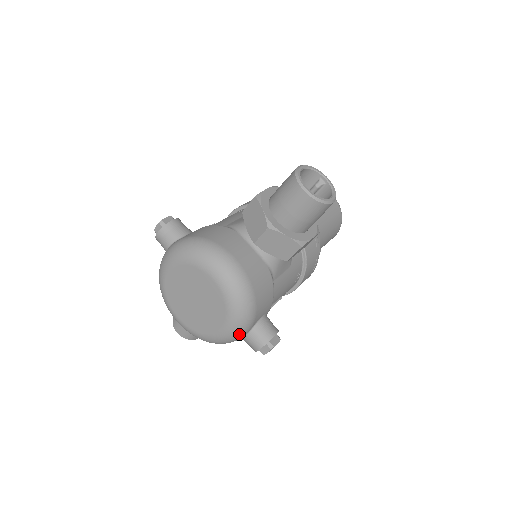
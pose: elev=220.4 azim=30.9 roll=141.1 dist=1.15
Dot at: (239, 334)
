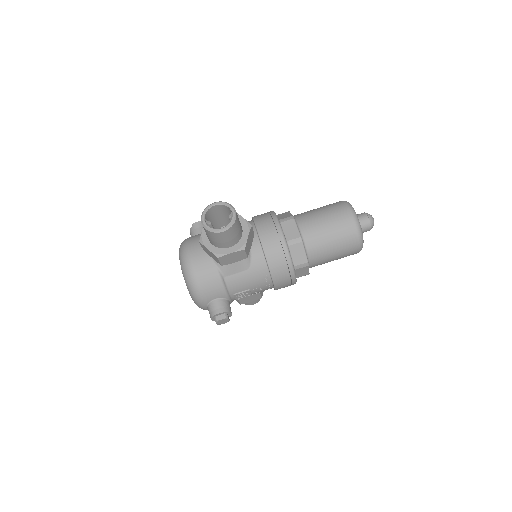
Dot at: (200, 305)
